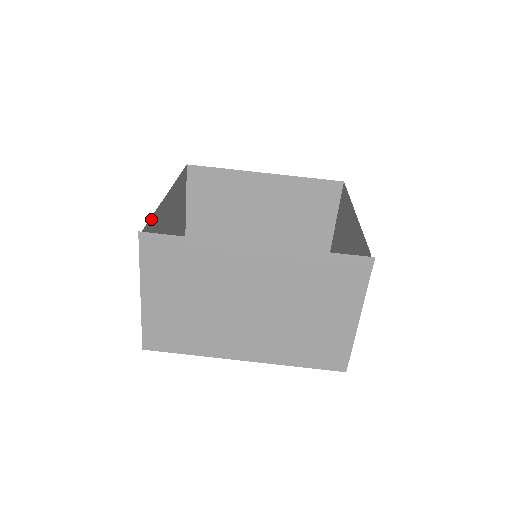
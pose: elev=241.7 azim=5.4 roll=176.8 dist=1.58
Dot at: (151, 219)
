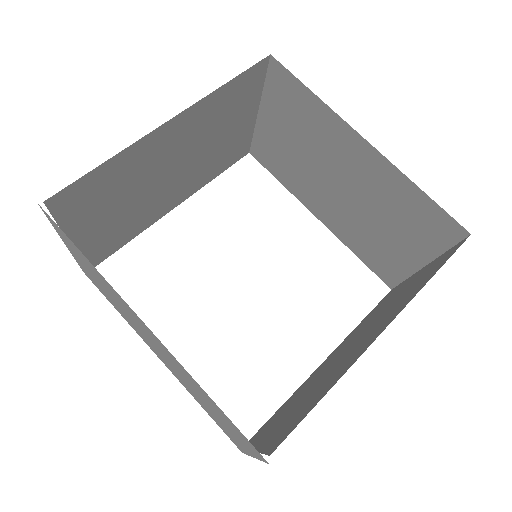
Dot at: (85, 177)
